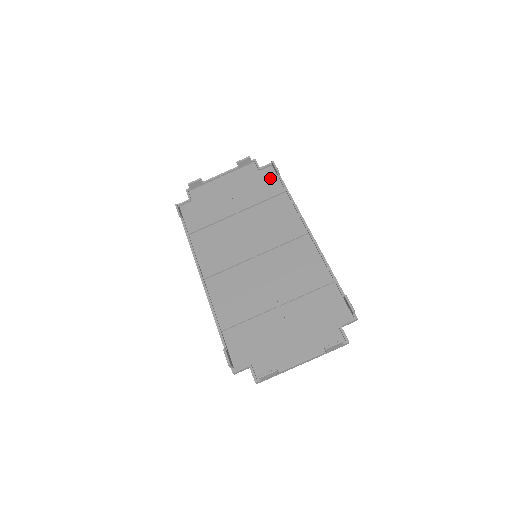
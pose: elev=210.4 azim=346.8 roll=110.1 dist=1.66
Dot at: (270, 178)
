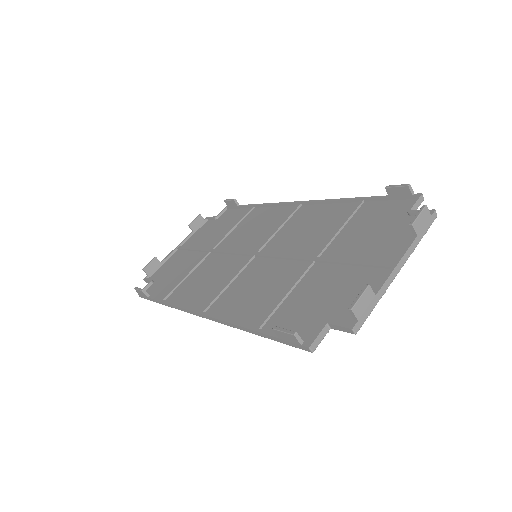
Dot at: (231, 214)
